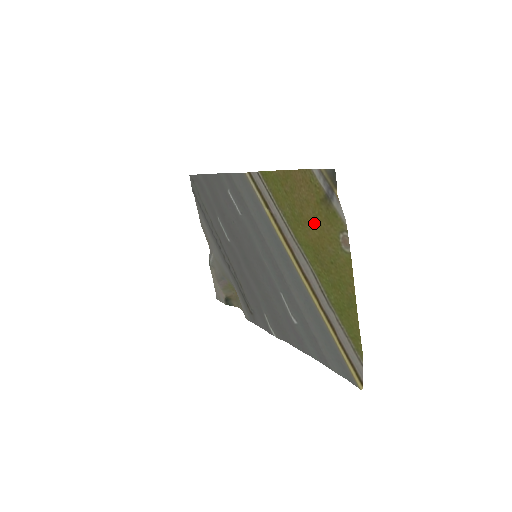
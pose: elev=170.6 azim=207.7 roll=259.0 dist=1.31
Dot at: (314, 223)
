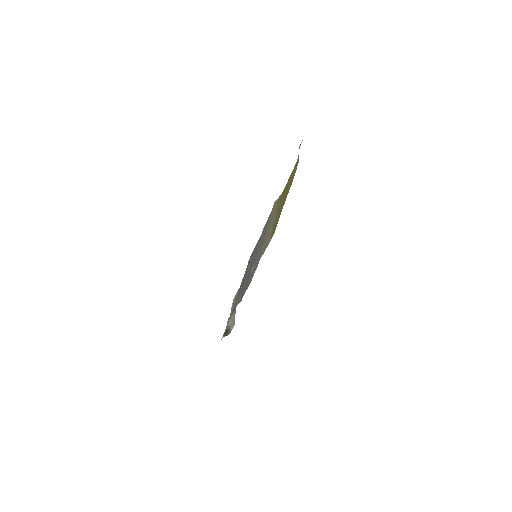
Dot at: occluded
